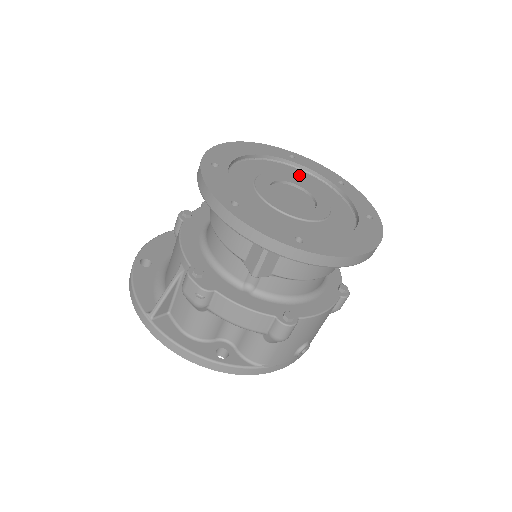
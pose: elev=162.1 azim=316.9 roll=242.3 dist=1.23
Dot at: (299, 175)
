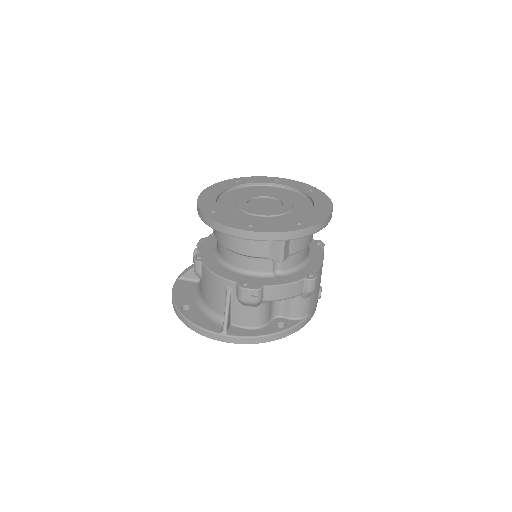
Dot at: (252, 190)
